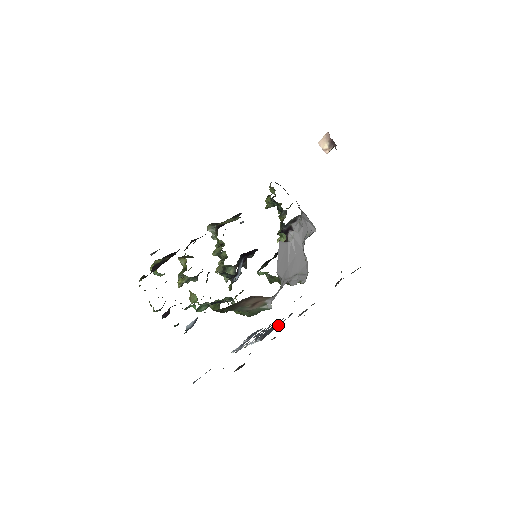
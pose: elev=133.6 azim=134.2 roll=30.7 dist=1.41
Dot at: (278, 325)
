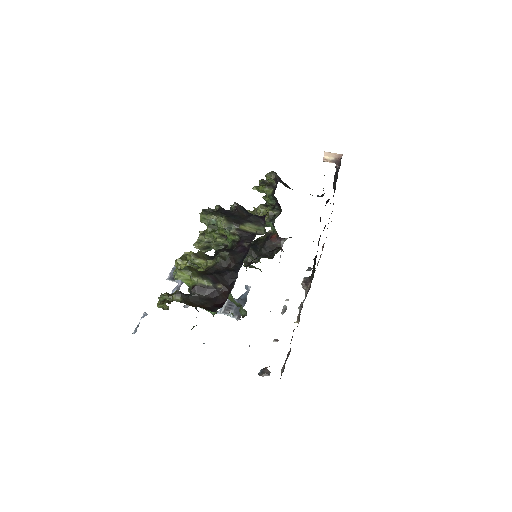
Dot at: (245, 302)
